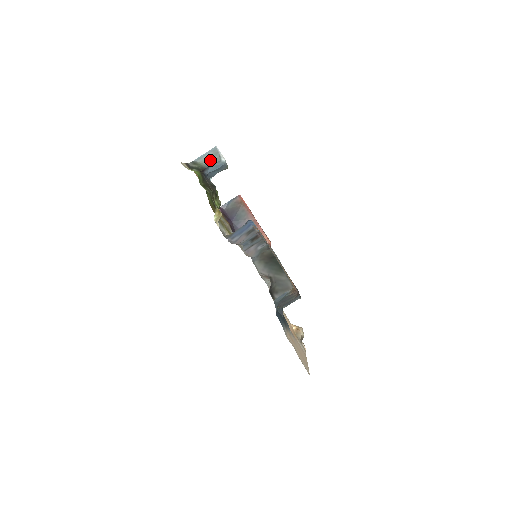
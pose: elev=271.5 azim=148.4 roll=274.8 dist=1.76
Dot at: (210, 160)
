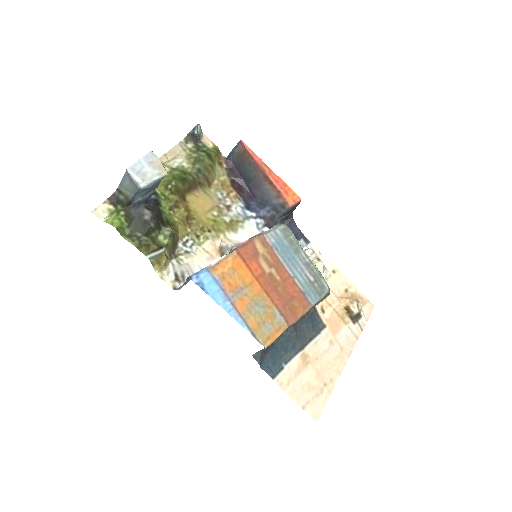
Dot at: (131, 187)
